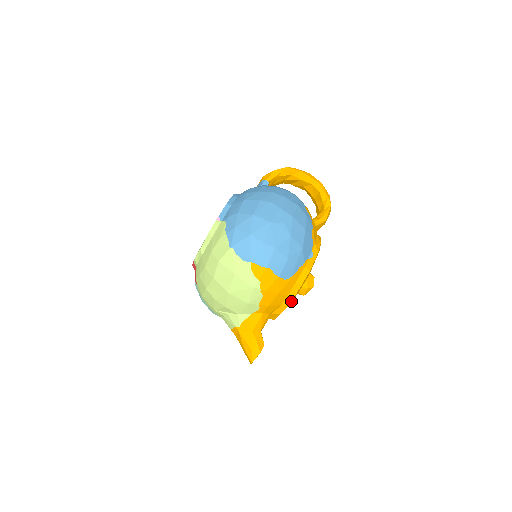
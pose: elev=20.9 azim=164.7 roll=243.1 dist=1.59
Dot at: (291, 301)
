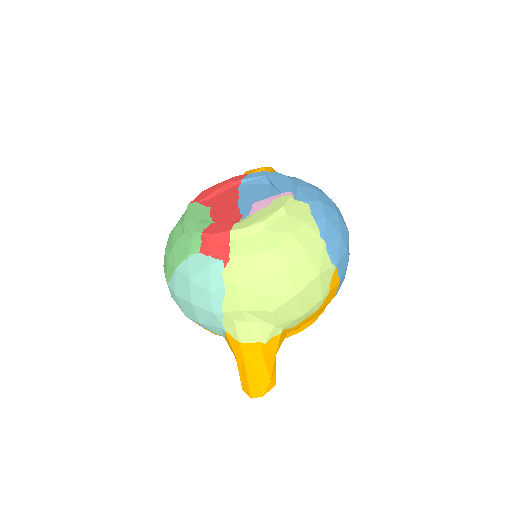
Dot at: (304, 326)
